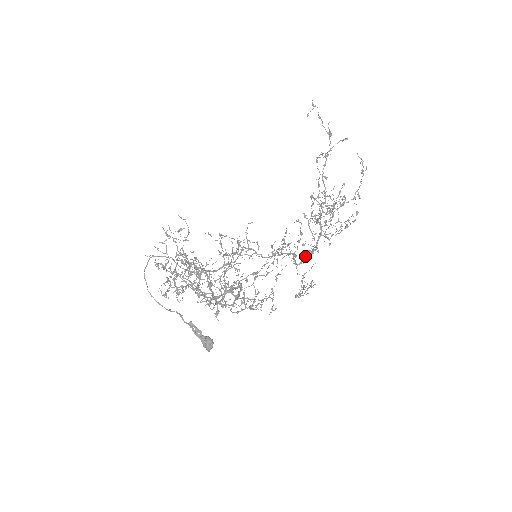
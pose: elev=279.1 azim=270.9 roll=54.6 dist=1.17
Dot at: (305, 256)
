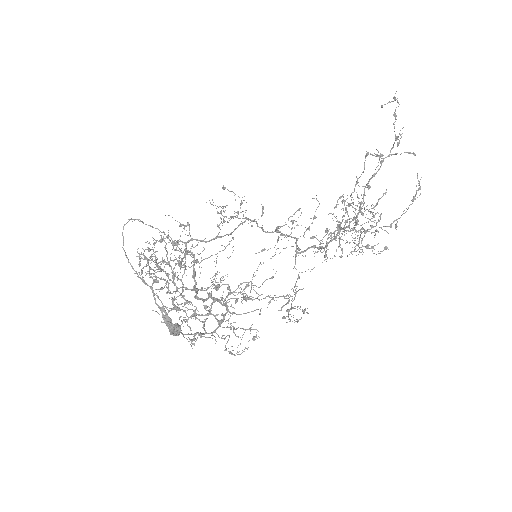
Dot at: (309, 247)
